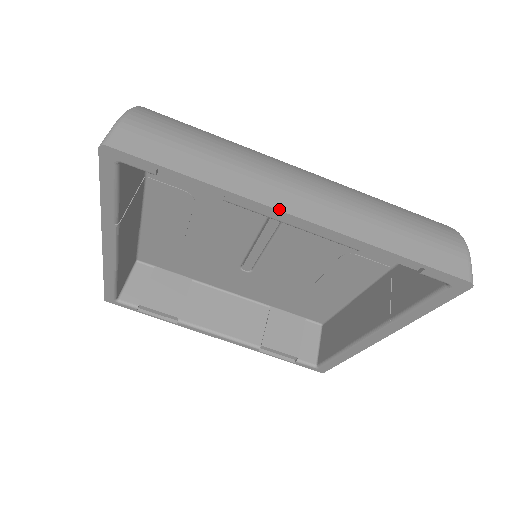
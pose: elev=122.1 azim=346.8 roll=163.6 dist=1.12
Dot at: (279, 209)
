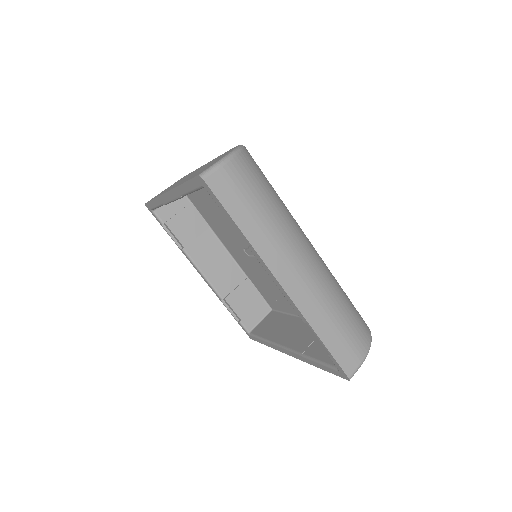
Dot at: (274, 275)
